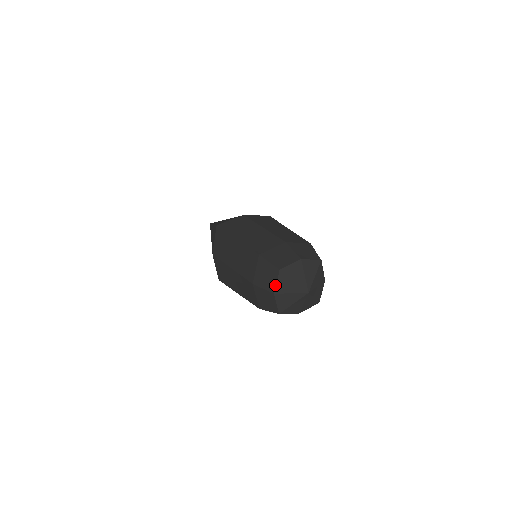
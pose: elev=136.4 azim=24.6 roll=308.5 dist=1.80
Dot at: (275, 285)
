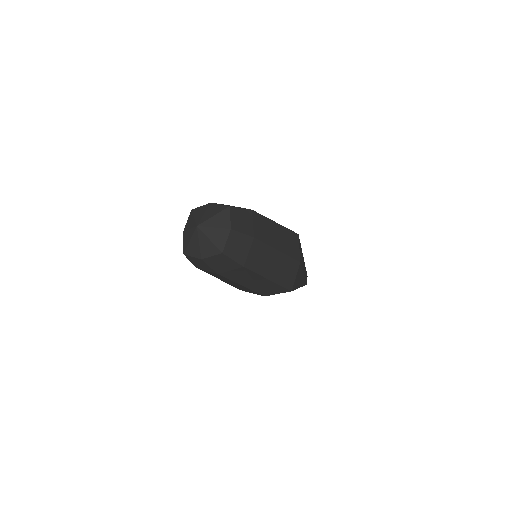
Dot at: (186, 224)
